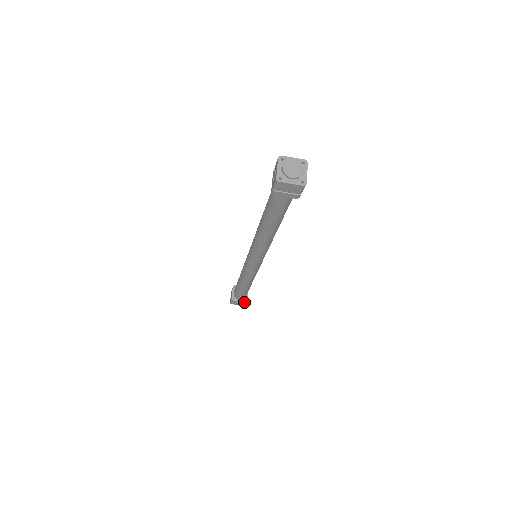
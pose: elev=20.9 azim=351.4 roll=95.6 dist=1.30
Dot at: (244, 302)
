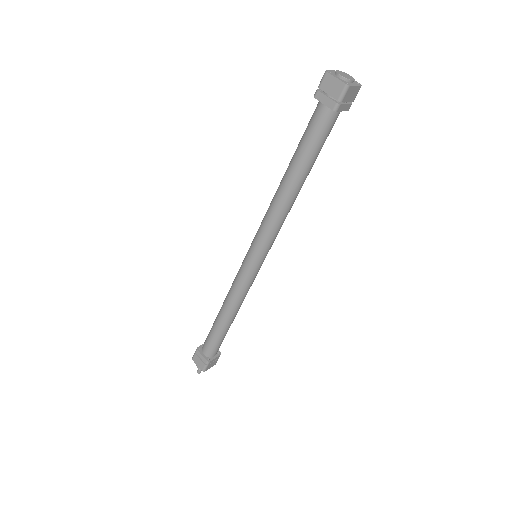
Dot at: (206, 360)
